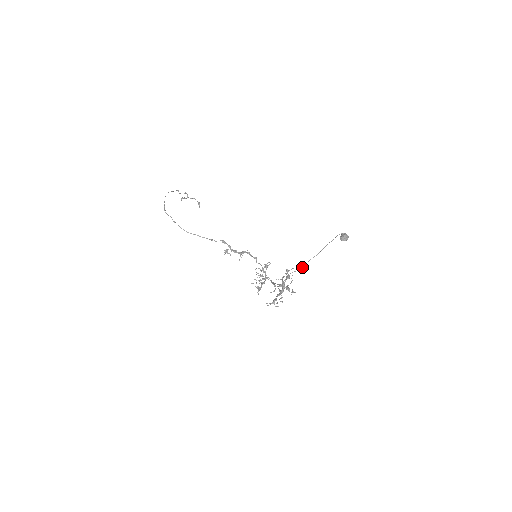
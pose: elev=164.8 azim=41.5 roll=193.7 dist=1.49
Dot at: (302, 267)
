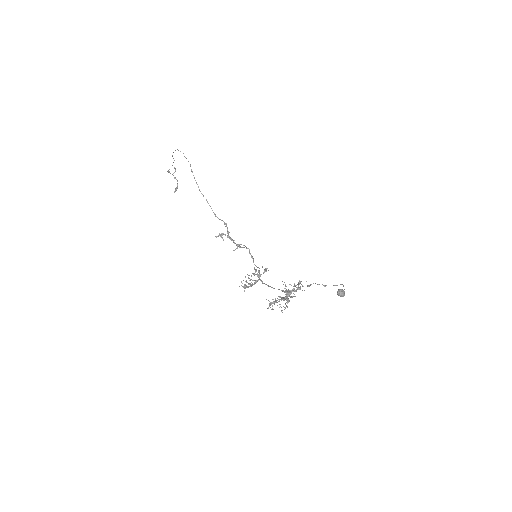
Dot at: (325, 285)
